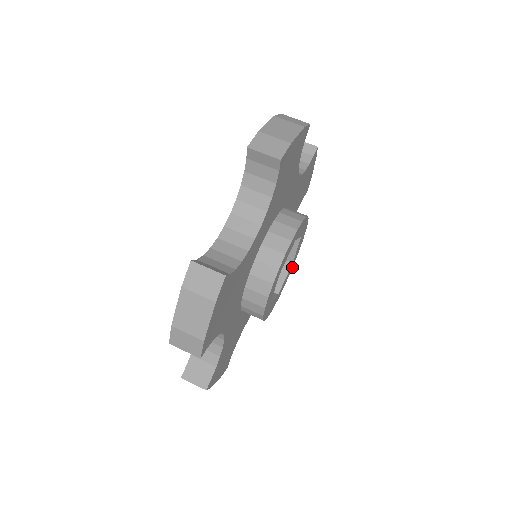
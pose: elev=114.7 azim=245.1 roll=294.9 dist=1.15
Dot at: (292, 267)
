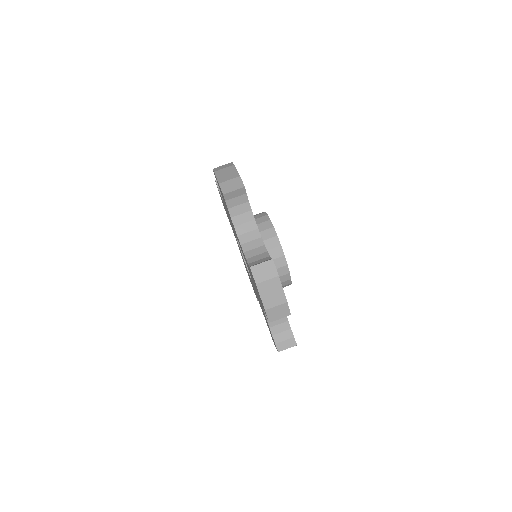
Dot at: occluded
